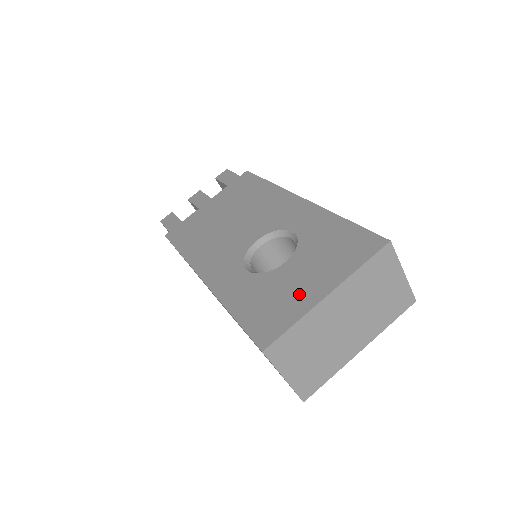
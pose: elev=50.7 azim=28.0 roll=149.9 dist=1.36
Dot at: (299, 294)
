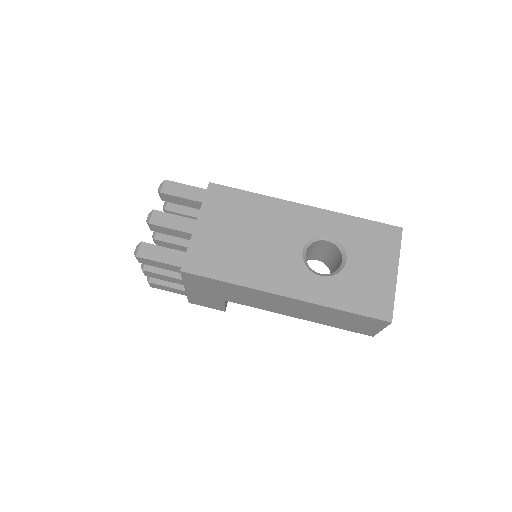
Dot at: (380, 279)
